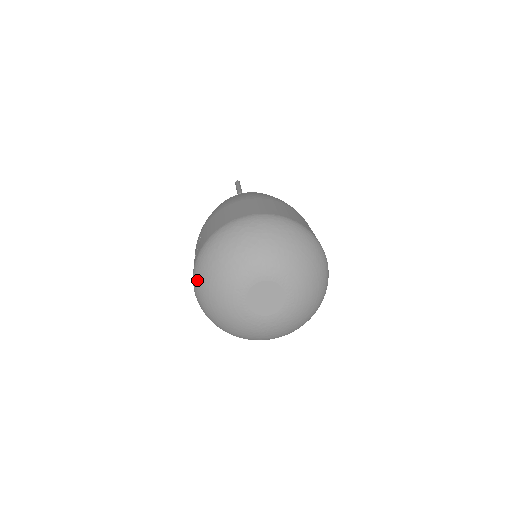
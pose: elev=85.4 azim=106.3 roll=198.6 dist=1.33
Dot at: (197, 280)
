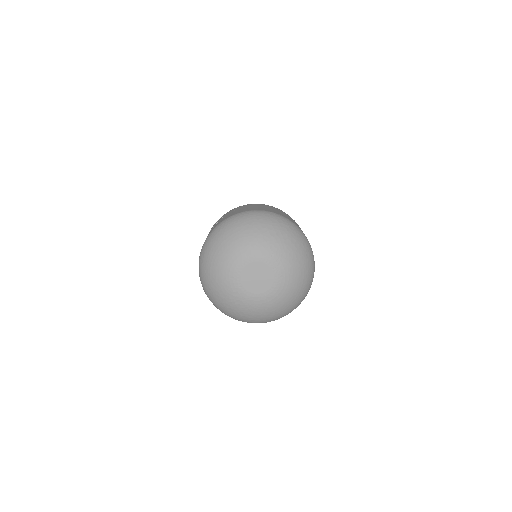
Dot at: (223, 226)
